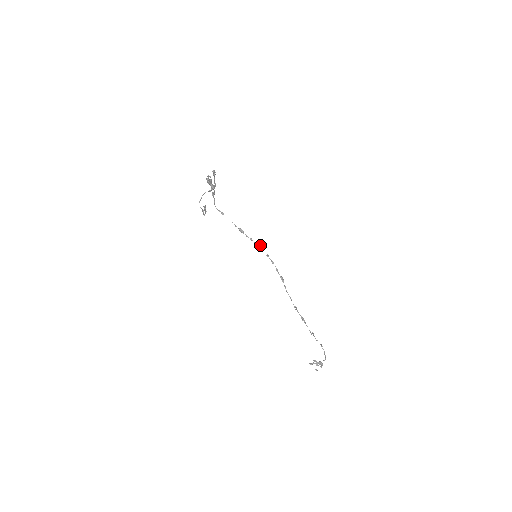
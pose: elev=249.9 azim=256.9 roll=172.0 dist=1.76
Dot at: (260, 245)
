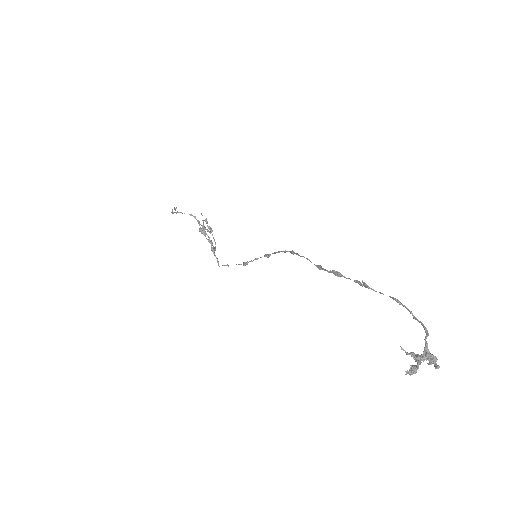
Dot at: occluded
